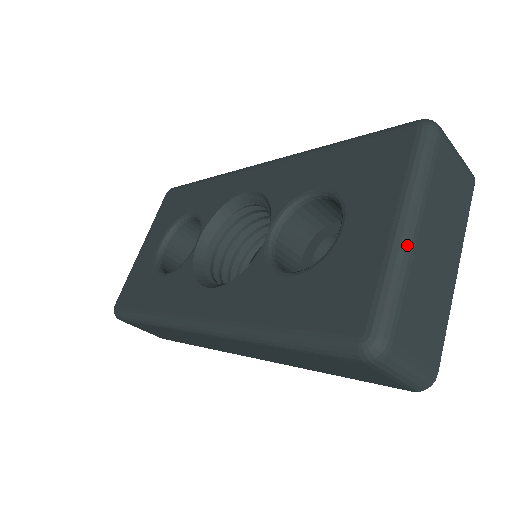
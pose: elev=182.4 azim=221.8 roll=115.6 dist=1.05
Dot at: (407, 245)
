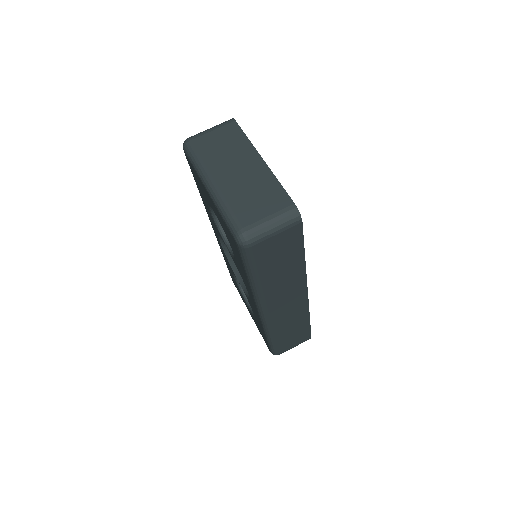
Dot at: (215, 193)
